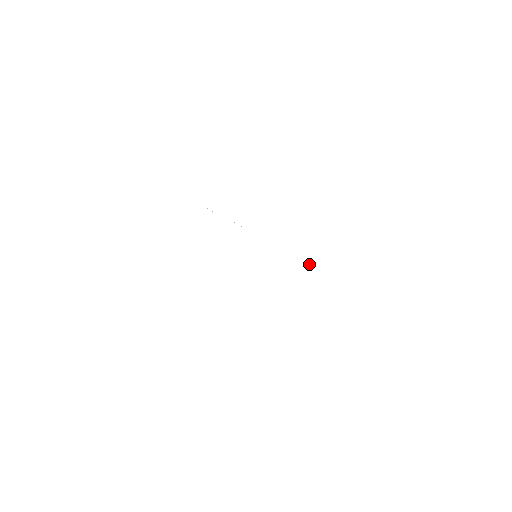
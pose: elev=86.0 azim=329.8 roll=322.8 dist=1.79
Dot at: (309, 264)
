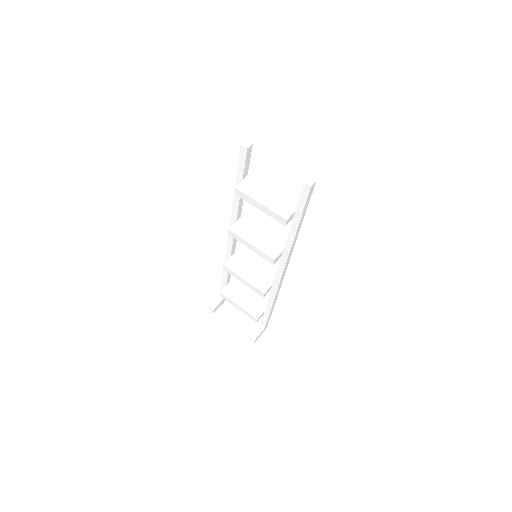
Dot at: (264, 173)
